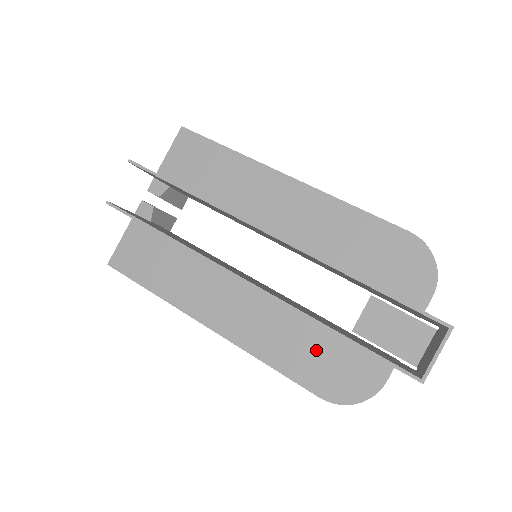
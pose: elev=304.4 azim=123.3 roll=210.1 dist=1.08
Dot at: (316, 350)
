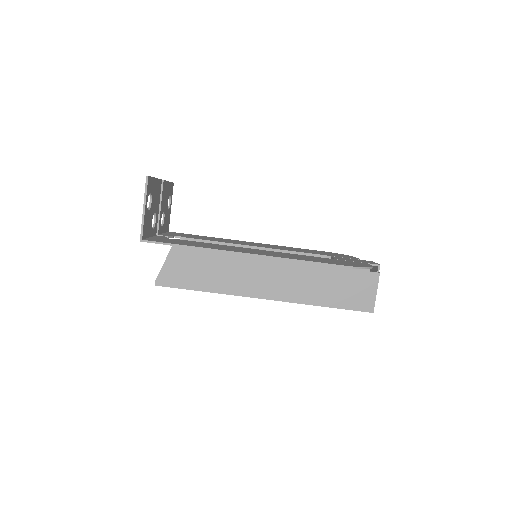
Dot at: occluded
